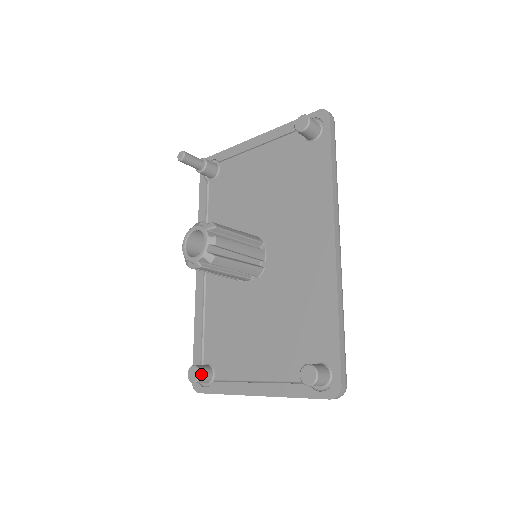
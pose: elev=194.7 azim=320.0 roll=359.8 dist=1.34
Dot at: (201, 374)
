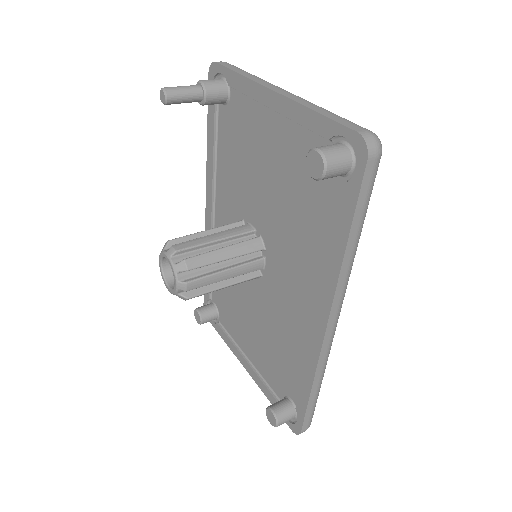
Dot at: (204, 321)
